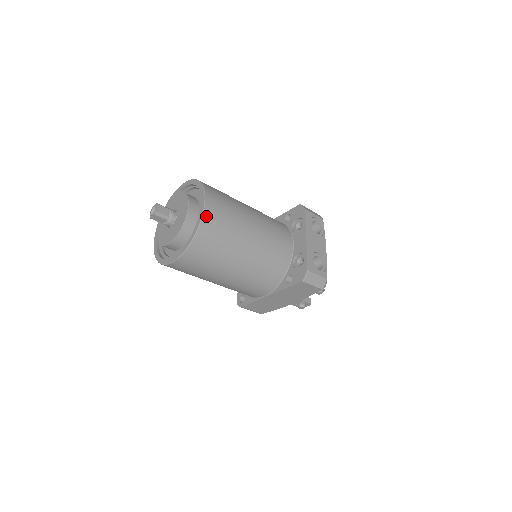
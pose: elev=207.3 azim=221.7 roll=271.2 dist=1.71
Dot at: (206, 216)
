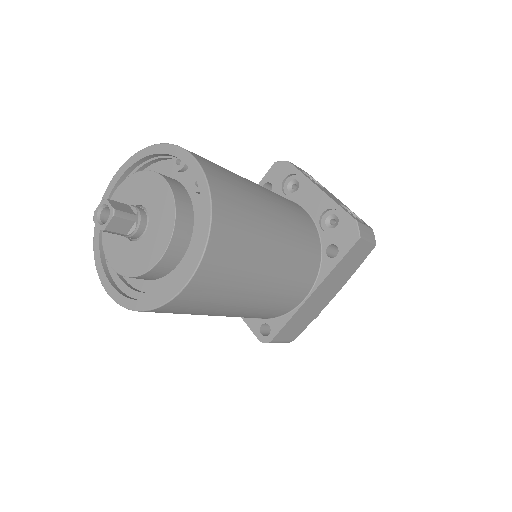
Dot at: (209, 176)
